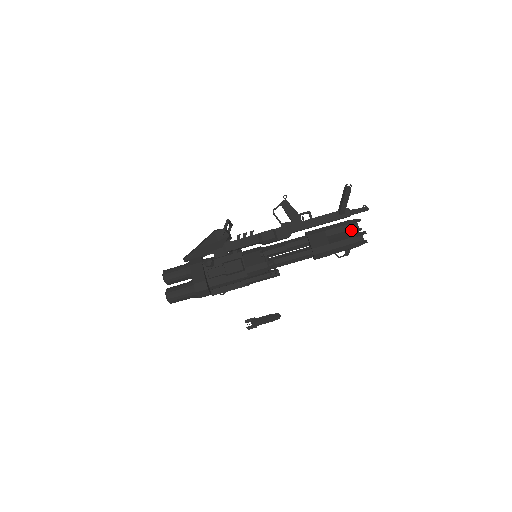
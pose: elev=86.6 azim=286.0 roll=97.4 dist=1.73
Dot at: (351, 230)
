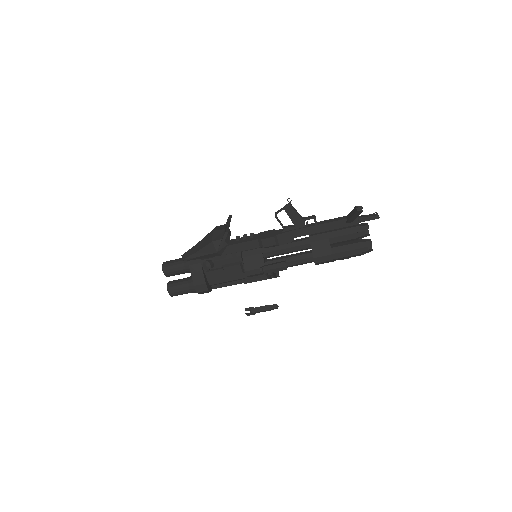
Dot at: (357, 238)
